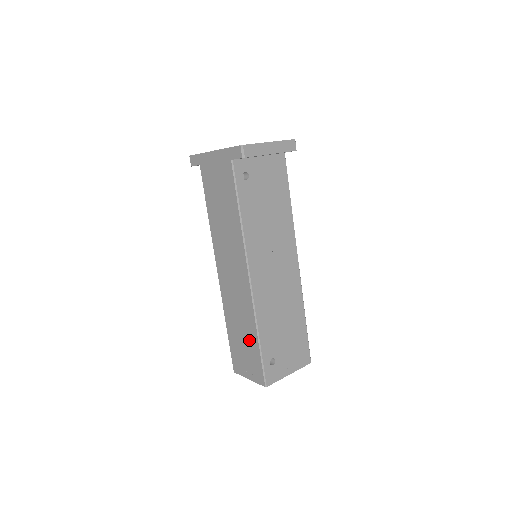
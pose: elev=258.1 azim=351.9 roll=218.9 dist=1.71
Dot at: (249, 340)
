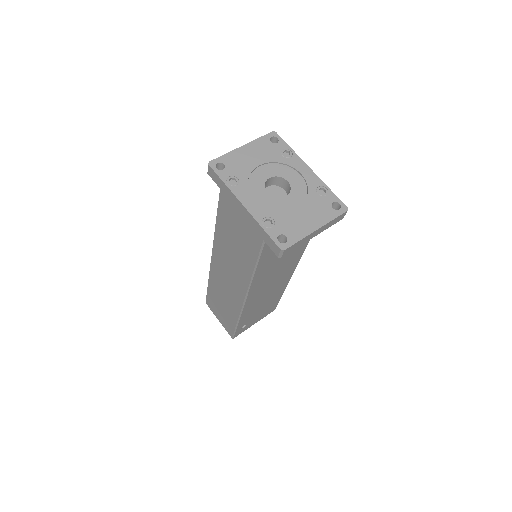
Dot at: (228, 314)
